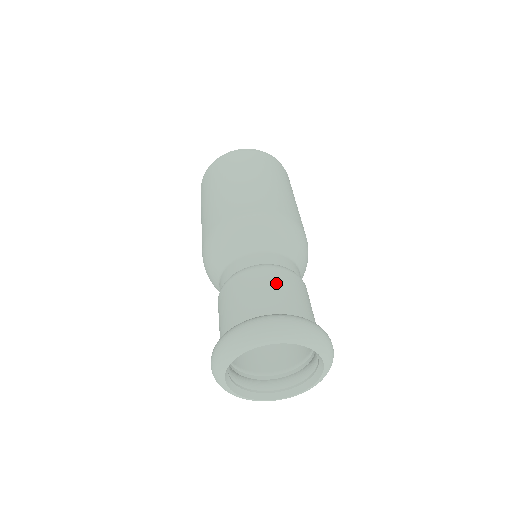
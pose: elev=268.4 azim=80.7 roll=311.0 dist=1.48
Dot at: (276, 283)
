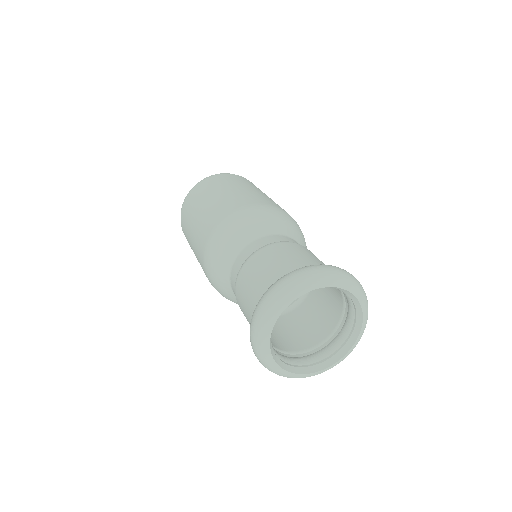
Dot at: (295, 251)
